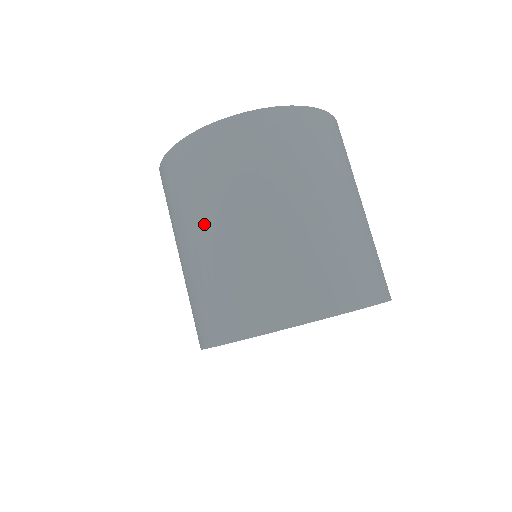
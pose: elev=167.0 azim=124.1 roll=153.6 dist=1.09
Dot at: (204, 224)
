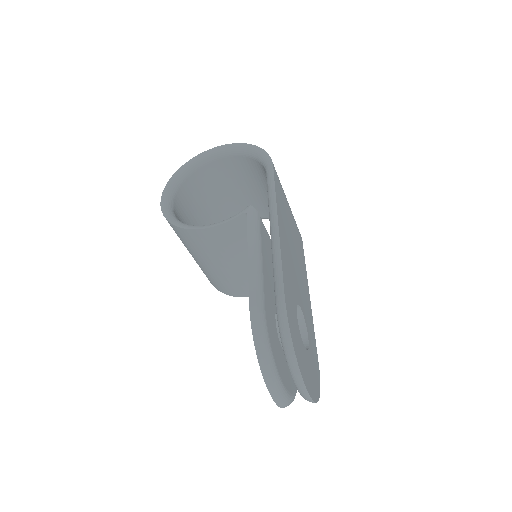
Dot at: occluded
